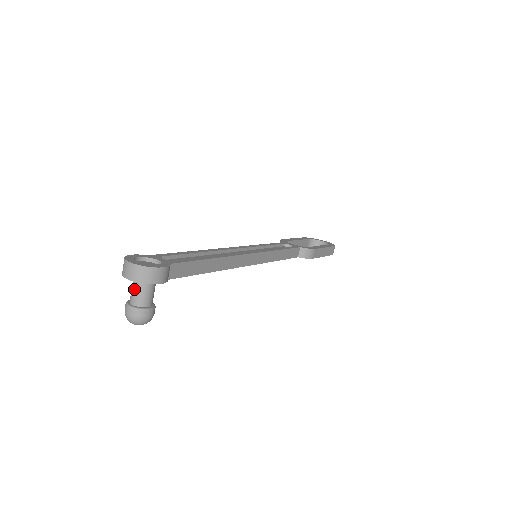
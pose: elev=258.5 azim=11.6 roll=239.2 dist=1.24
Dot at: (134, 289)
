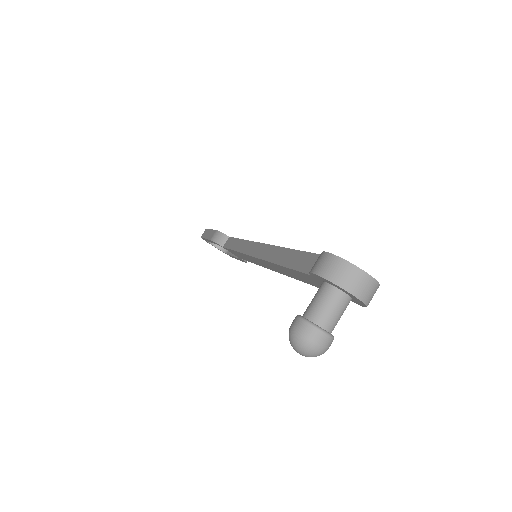
Dot at: (334, 306)
